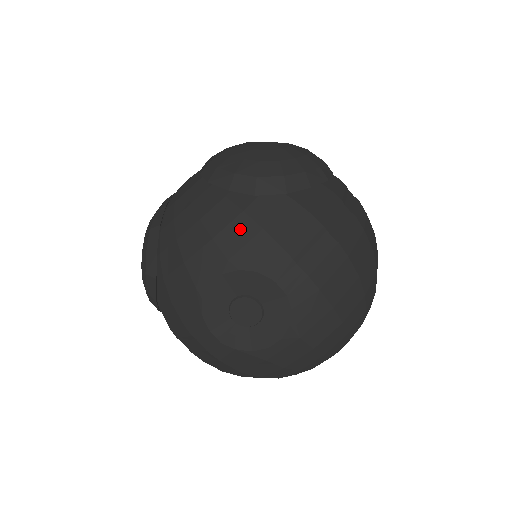
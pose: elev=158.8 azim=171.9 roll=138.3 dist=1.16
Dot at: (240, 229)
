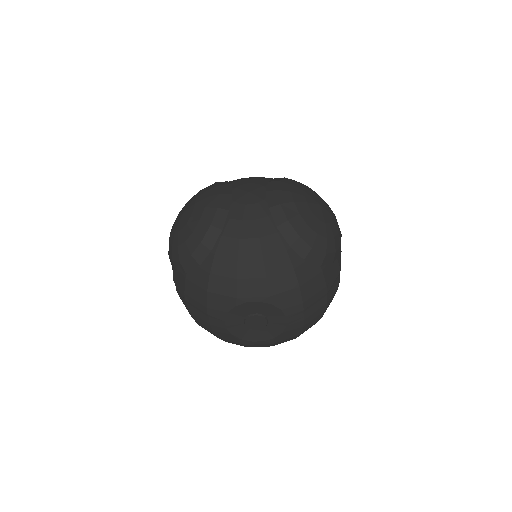
Dot at: (286, 280)
